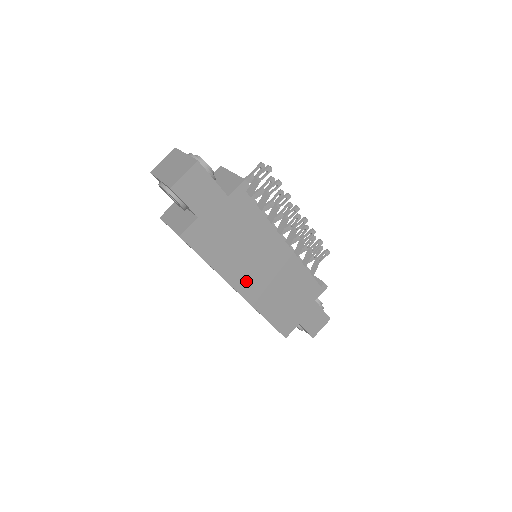
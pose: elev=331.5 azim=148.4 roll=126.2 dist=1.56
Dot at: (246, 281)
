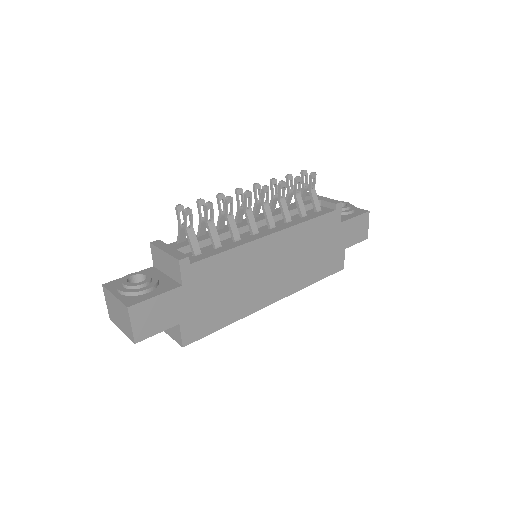
Dot at: (268, 293)
